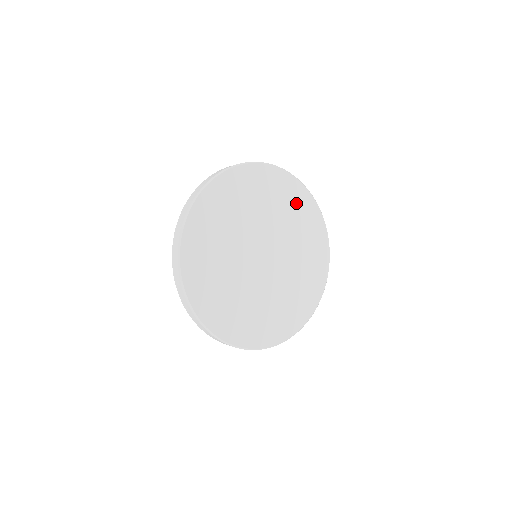
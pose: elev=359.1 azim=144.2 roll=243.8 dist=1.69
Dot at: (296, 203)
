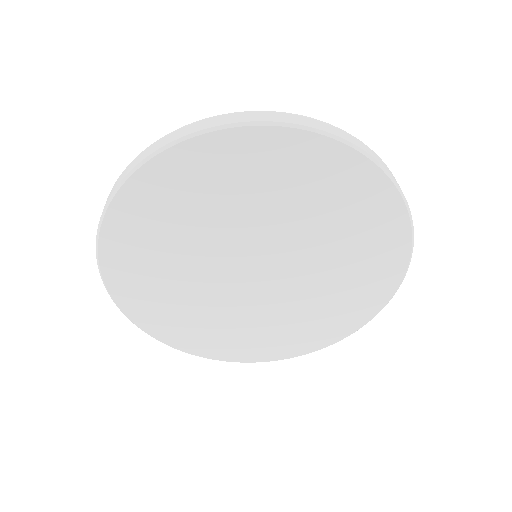
Dot at: (373, 240)
